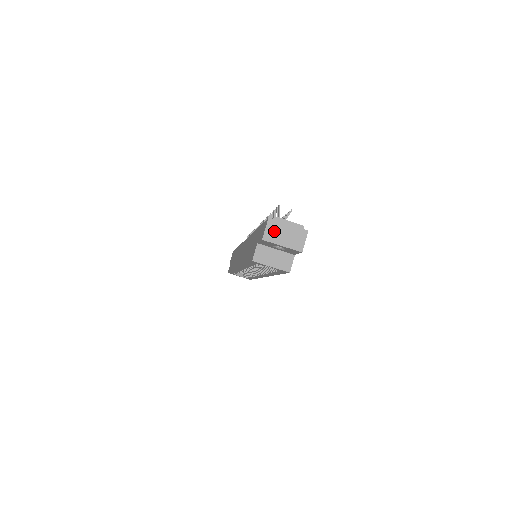
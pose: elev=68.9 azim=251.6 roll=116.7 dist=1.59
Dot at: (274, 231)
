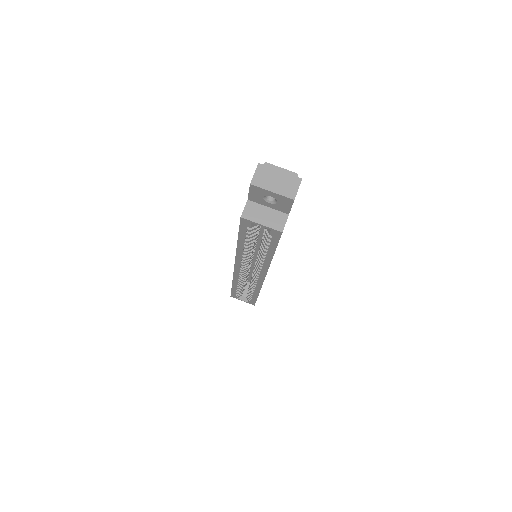
Dot at: (264, 176)
